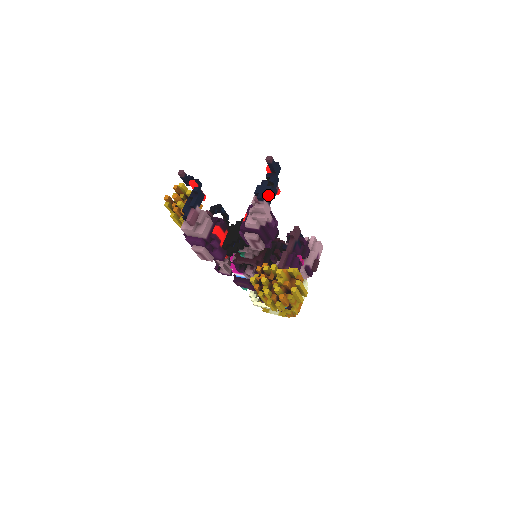
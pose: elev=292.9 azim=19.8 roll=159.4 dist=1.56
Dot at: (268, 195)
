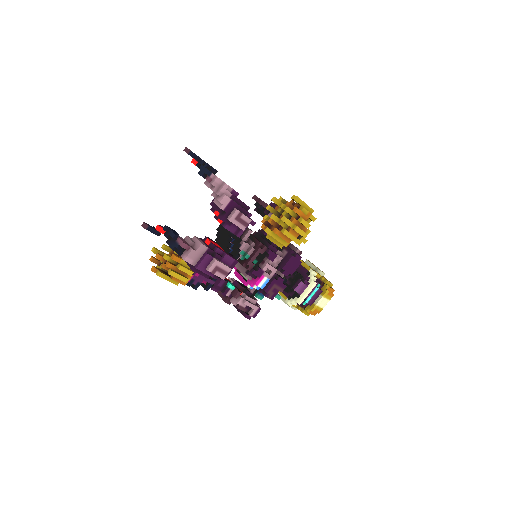
Dot at: (211, 169)
